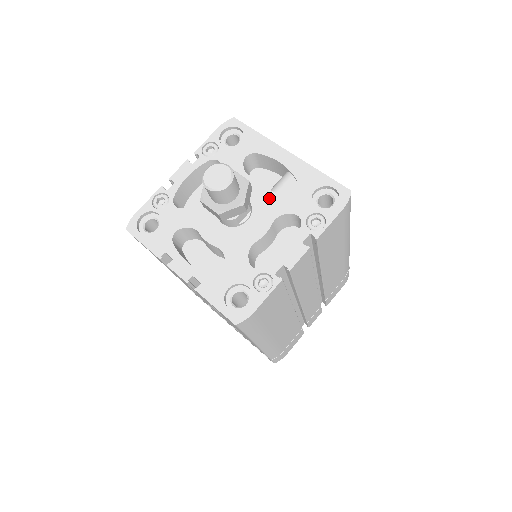
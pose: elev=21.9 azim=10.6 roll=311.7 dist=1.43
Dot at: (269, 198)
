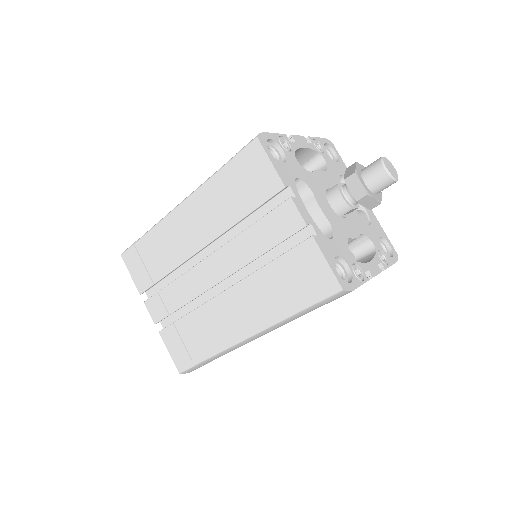
Dot at: (357, 216)
